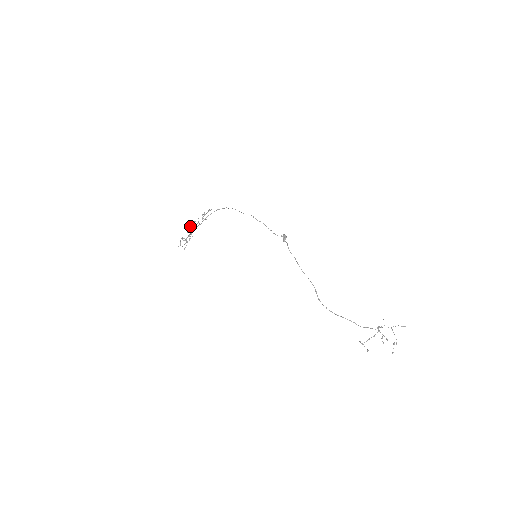
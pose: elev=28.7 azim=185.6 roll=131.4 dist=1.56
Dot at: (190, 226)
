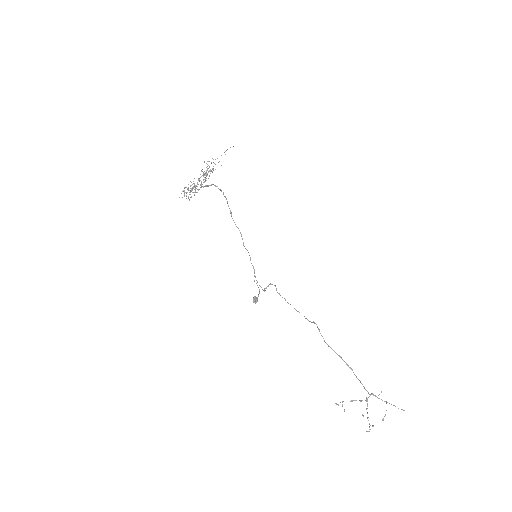
Dot at: occluded
